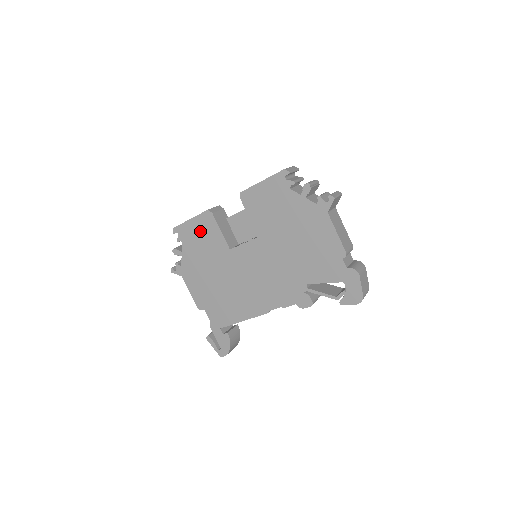
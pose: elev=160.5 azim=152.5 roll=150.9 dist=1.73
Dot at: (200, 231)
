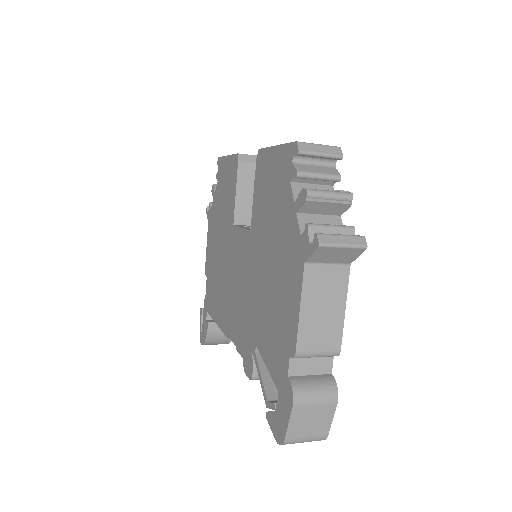
Dot at: (227, 178)
